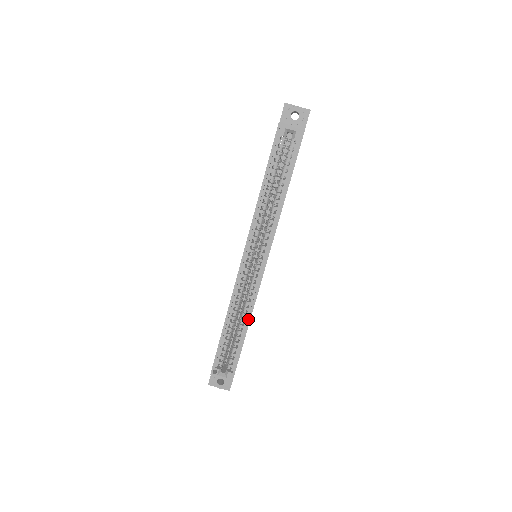
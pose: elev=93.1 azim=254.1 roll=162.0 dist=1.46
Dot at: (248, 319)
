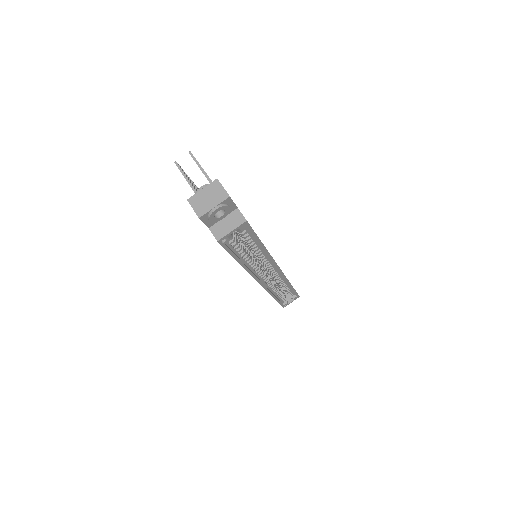
Dot at: (289, 285)
